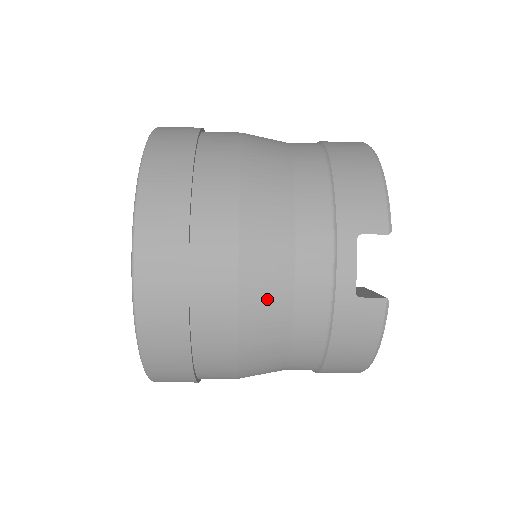
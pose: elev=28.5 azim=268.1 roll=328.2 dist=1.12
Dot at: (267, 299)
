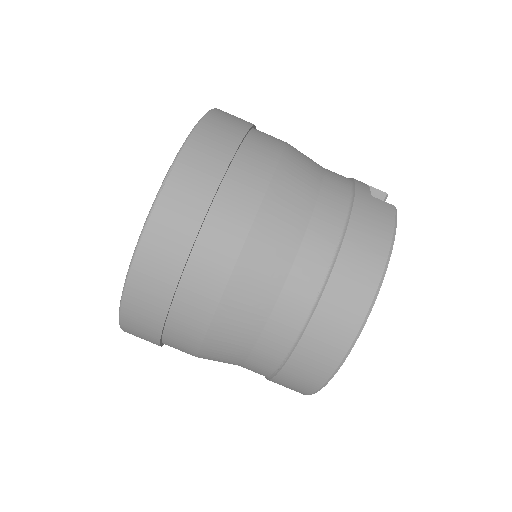
Dot at: (304, 165)
